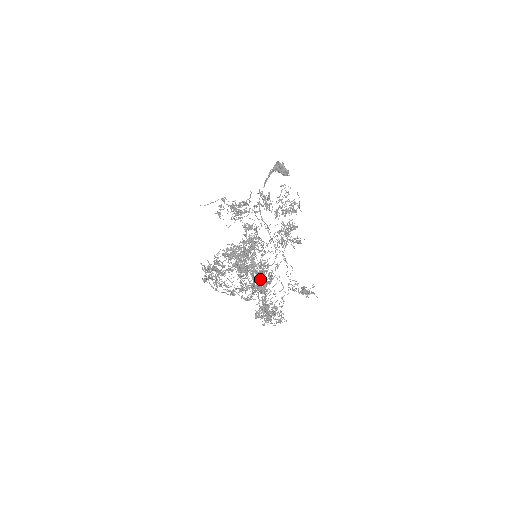
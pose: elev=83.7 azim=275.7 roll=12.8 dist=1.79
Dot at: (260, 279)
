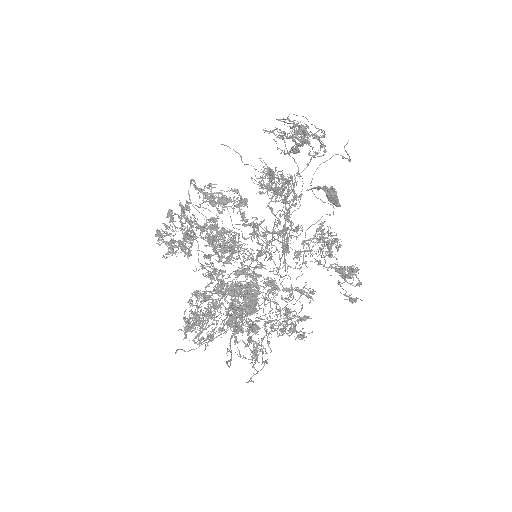
Dot at: occluded
